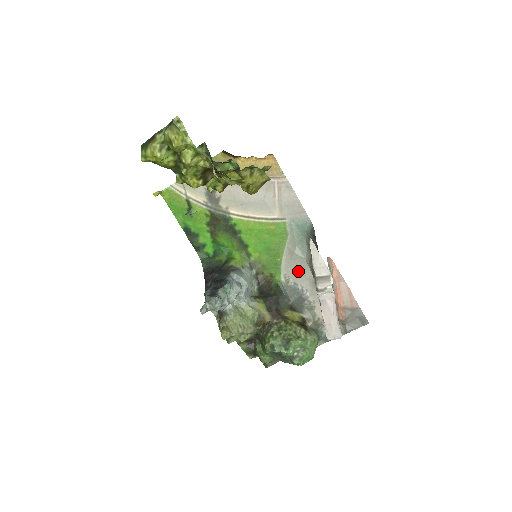
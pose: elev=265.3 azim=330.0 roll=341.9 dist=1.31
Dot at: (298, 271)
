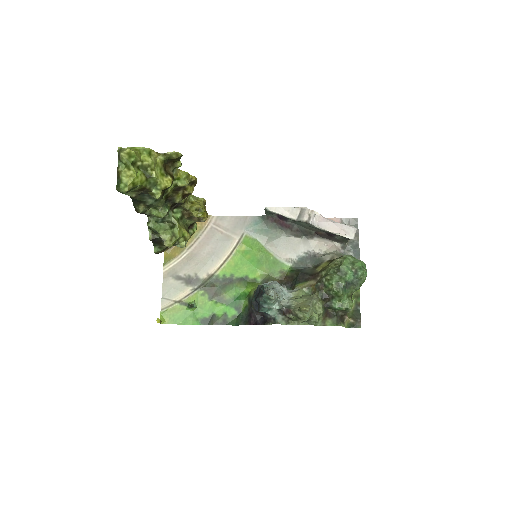
Dot at: (289, 248)
